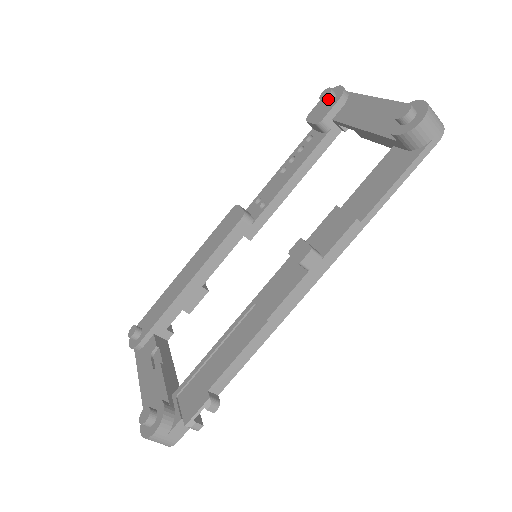
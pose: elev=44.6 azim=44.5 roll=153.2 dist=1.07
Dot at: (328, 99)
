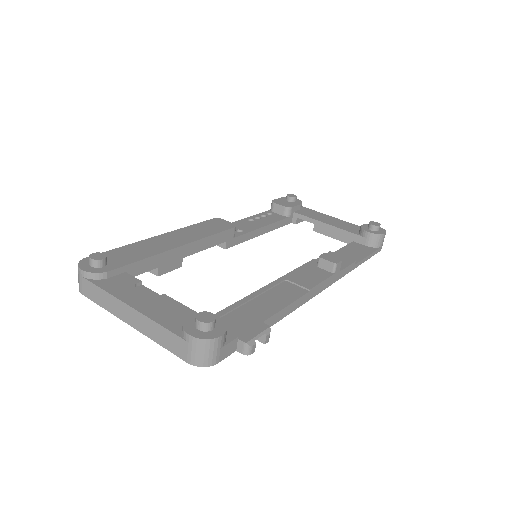
Dot at: (294, 199)
